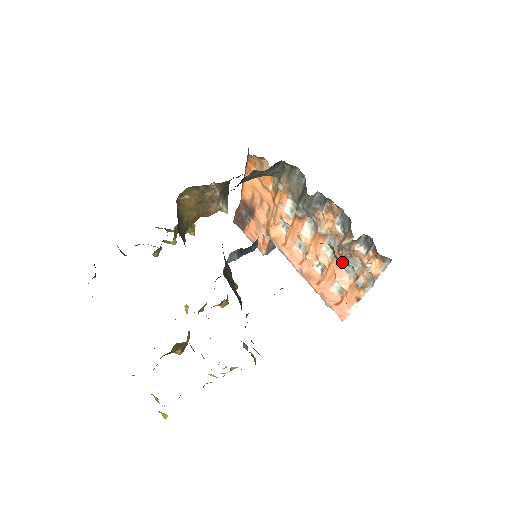
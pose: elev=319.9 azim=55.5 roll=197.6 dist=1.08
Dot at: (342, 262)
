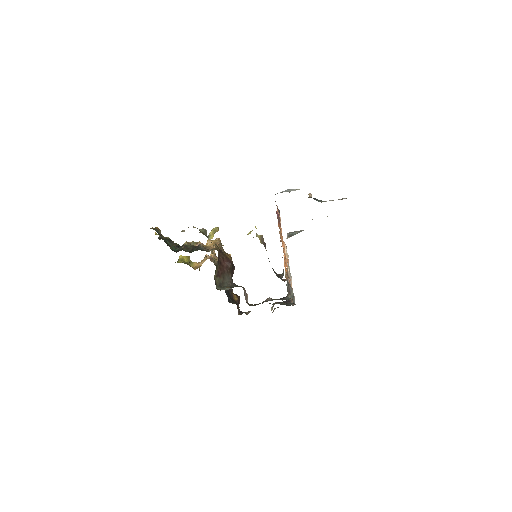
Dot at: occluded
